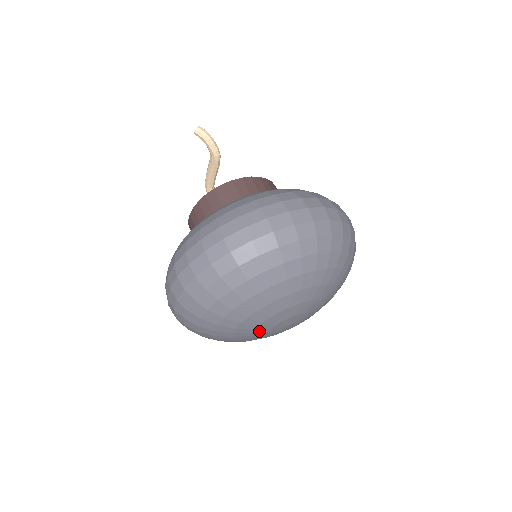
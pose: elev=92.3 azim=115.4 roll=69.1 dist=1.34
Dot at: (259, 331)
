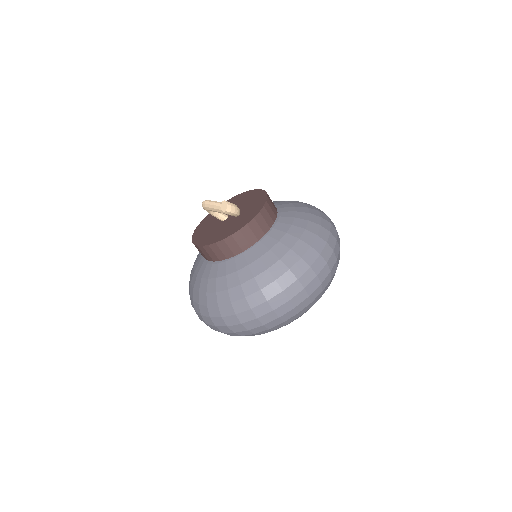
Dot at: occluded
